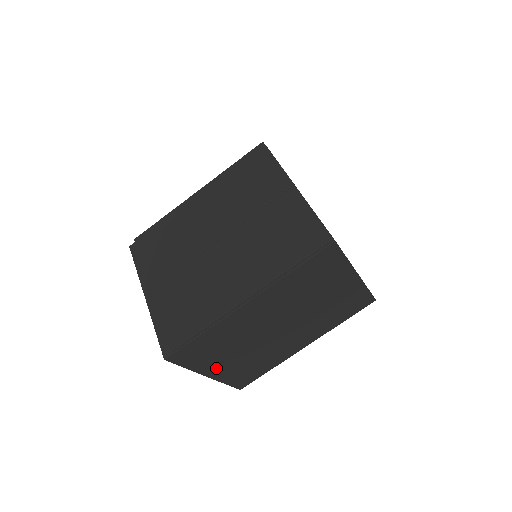
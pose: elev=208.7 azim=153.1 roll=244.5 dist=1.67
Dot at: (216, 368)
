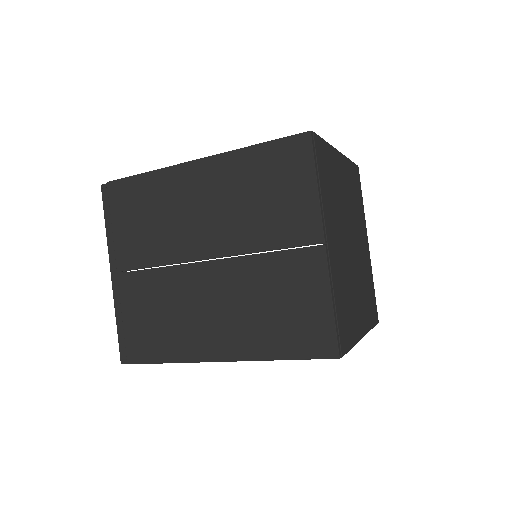
Dot at: occluded
